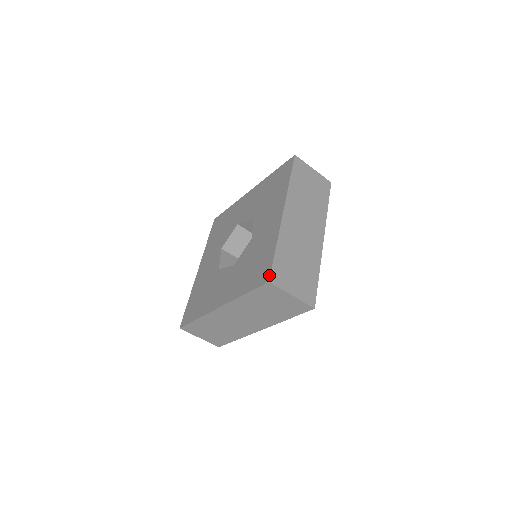
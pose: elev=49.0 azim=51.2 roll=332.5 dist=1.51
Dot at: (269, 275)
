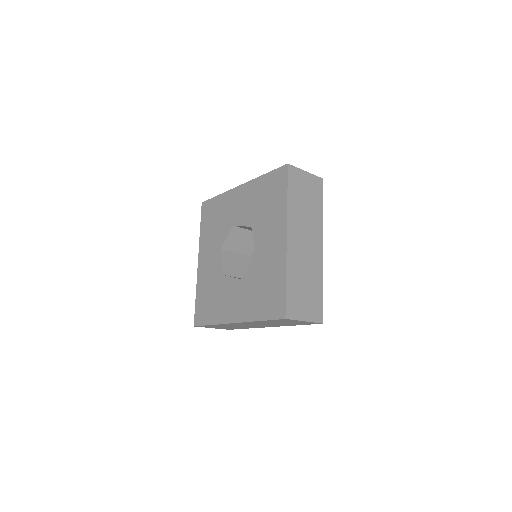
Dot at: (284, 312)
